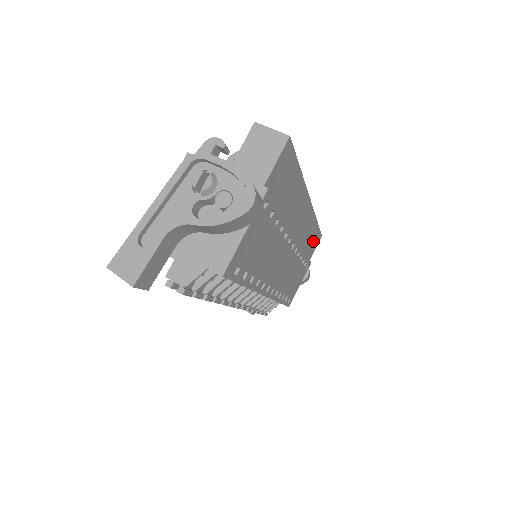
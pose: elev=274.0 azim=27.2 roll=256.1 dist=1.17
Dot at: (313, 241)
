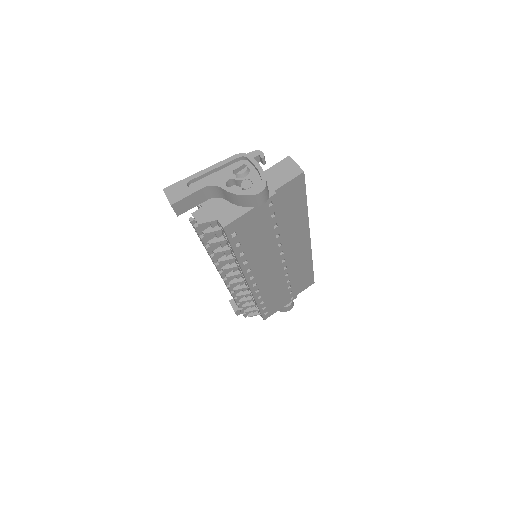
Dot at: (305, 279)
